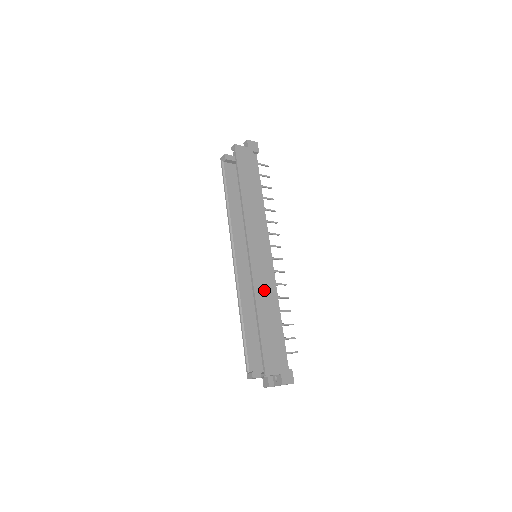
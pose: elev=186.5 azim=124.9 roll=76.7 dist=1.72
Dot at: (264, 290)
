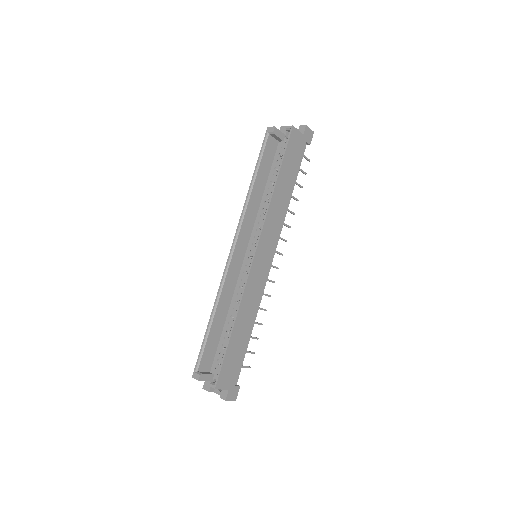
Dot at: (251, 300)
